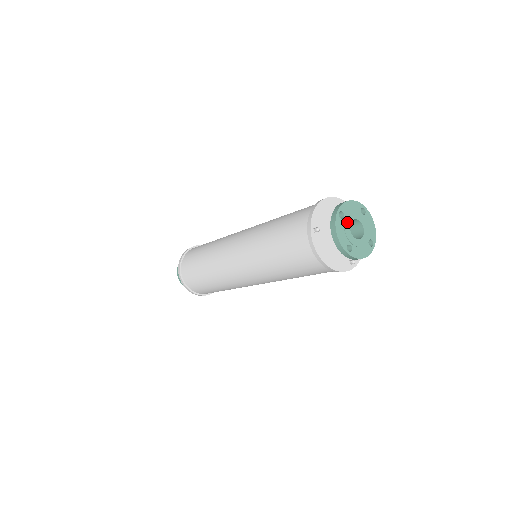
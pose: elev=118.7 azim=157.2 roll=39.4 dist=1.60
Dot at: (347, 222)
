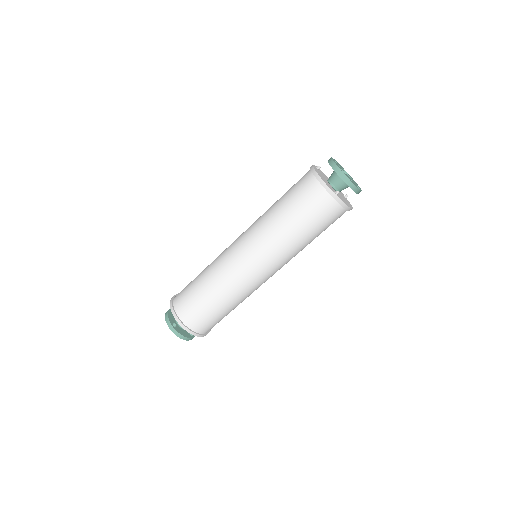
Dot at: (346, 174)
